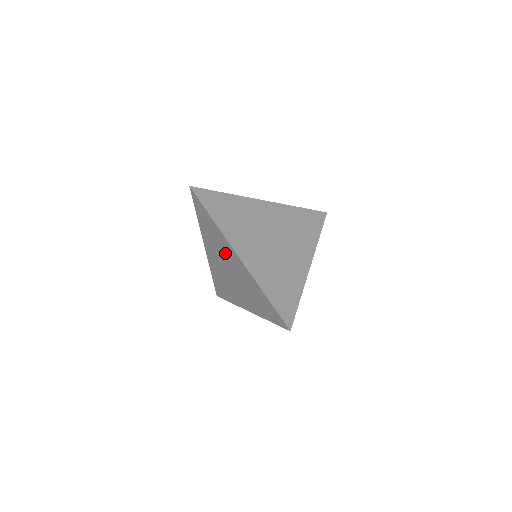
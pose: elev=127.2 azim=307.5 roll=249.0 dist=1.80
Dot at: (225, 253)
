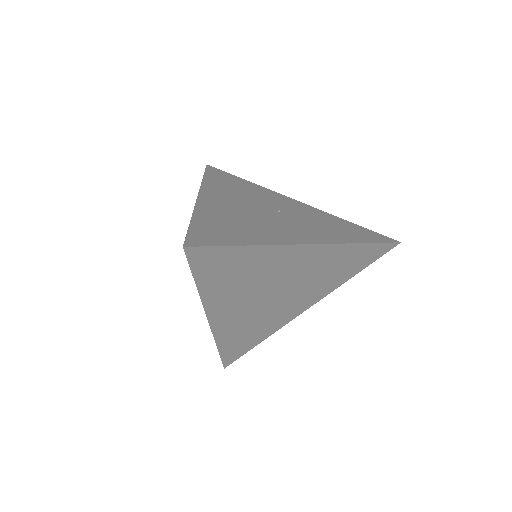
Dot at: occluded
